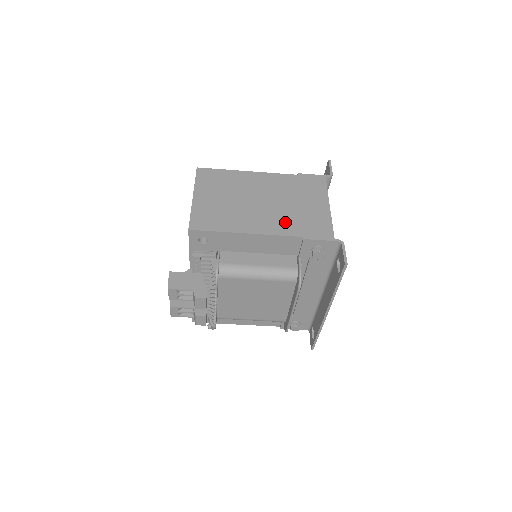
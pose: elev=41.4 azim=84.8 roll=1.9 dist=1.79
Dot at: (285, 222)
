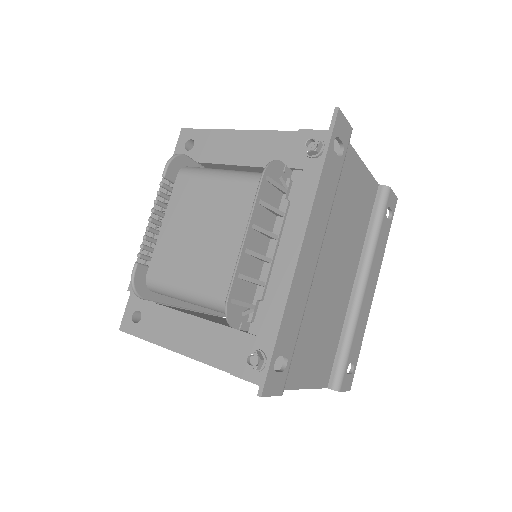
Dot at: occluded
